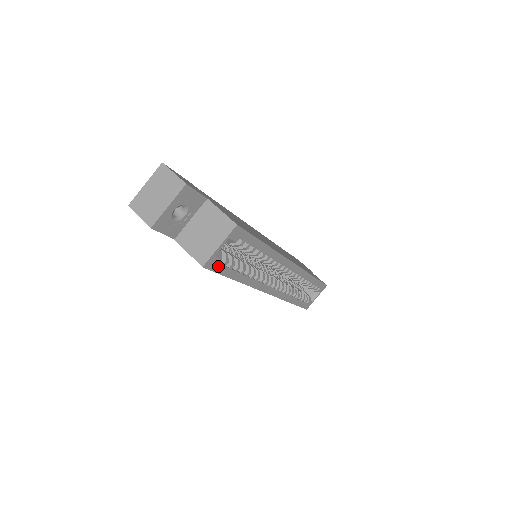
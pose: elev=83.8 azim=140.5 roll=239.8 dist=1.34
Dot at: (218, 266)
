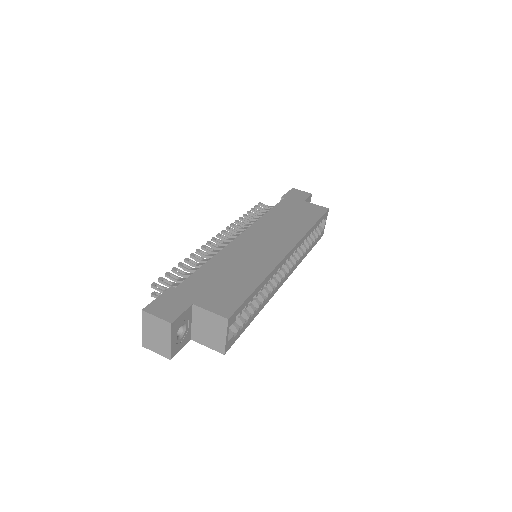
Dot at: (234, 338)
